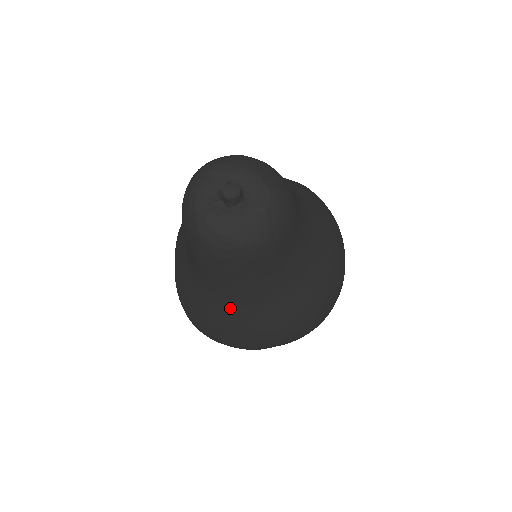
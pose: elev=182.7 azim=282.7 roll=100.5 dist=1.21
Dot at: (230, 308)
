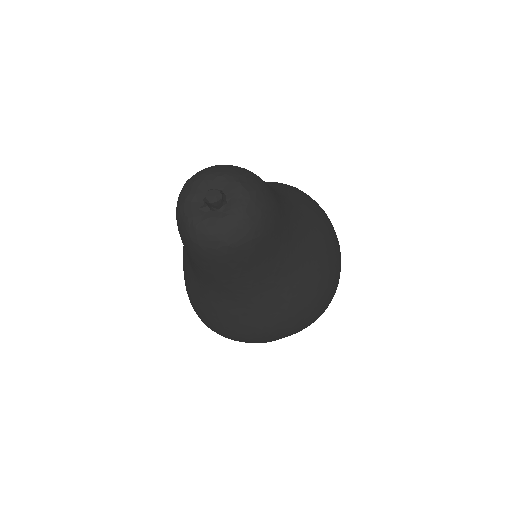
Dot at: (232, 304)
